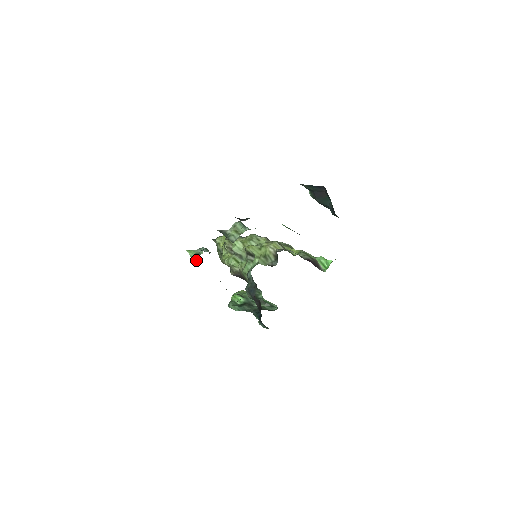
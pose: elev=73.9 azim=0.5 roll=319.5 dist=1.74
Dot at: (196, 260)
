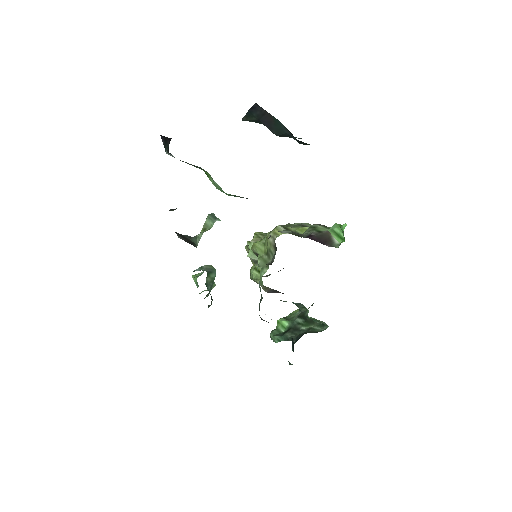
Dot at: (198, 286)
